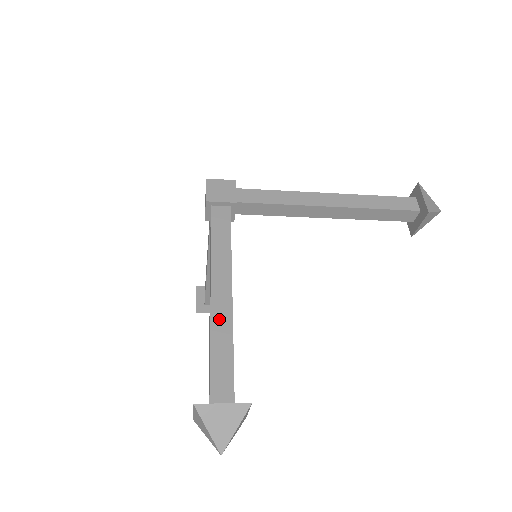
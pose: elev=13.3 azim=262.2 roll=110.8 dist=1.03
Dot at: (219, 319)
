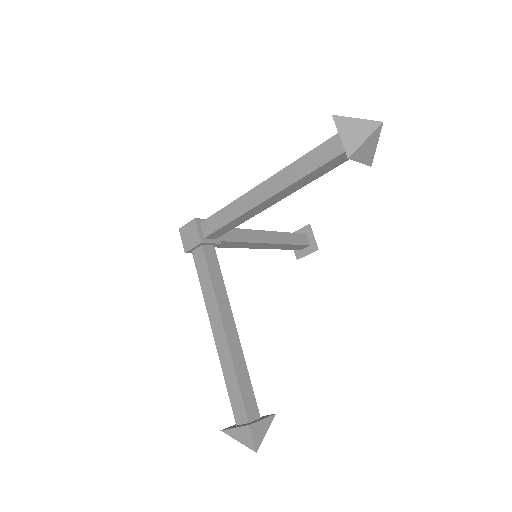
Dot at: (223, 355)
